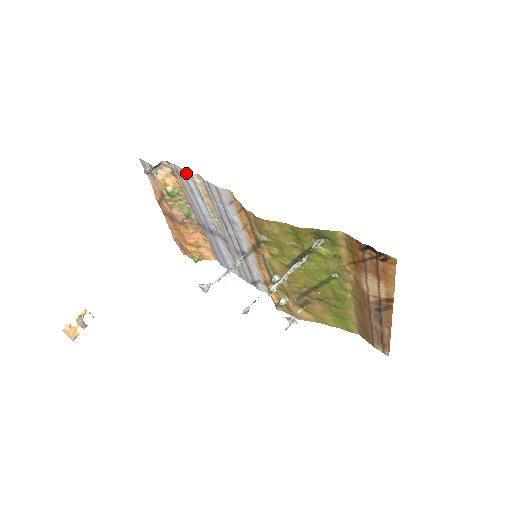
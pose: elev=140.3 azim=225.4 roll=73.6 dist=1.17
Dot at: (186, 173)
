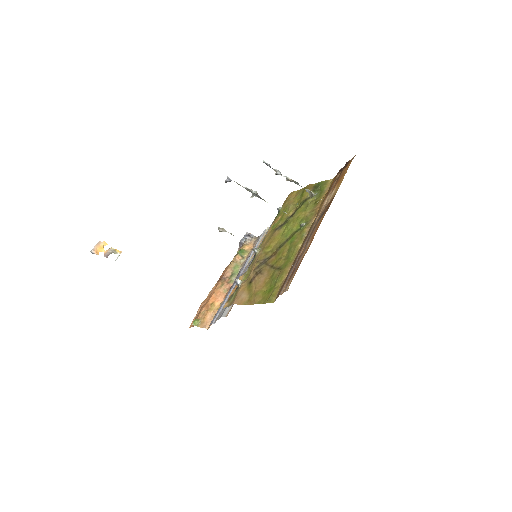
Dot at: (264, 231)
